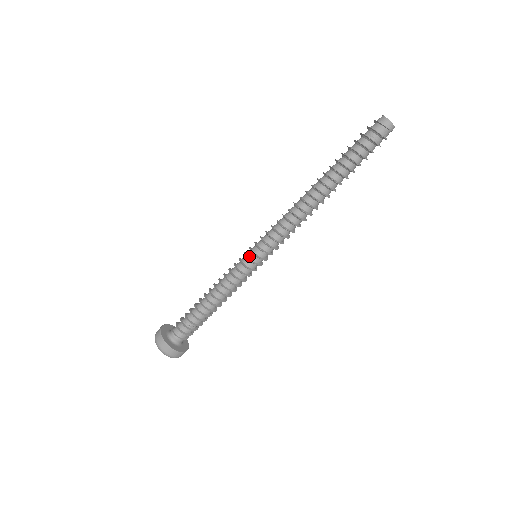
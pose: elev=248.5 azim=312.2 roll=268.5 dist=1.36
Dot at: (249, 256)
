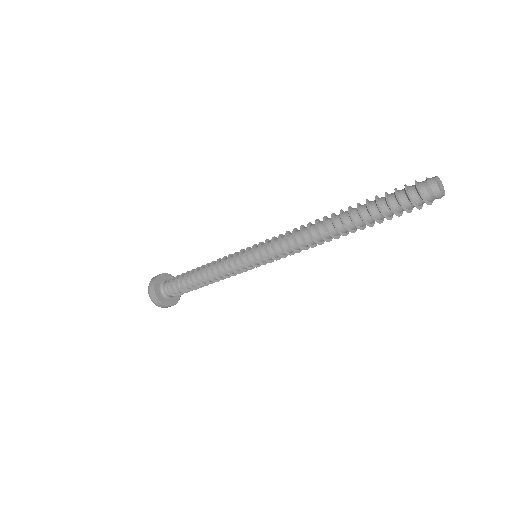
Dot at: (250, 248)
